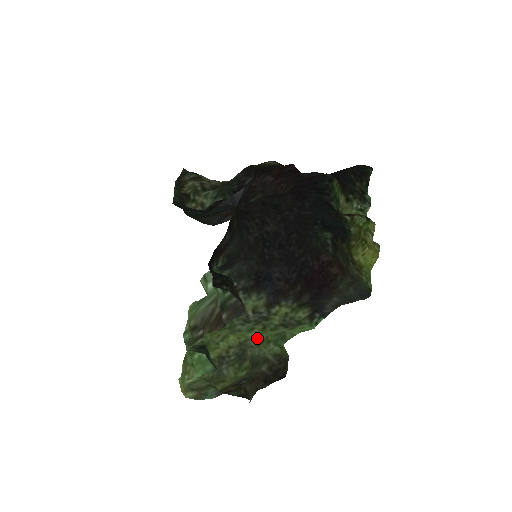
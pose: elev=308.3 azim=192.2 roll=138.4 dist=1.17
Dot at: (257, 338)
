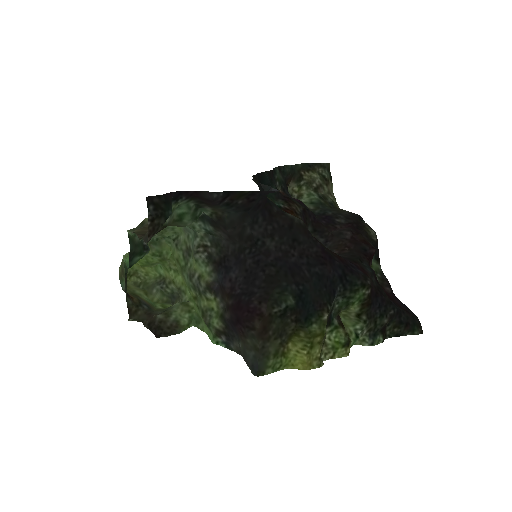
Dot at: (189, 300)
